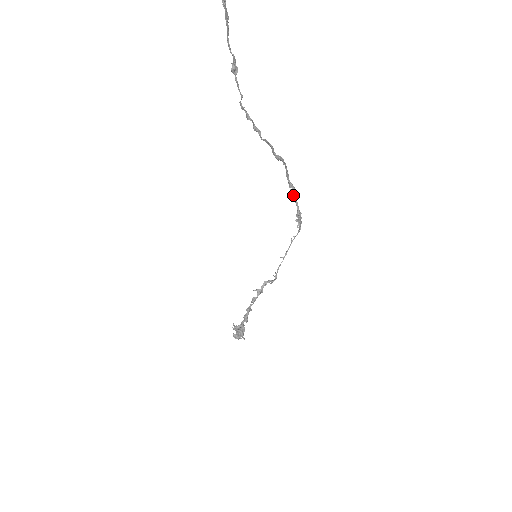
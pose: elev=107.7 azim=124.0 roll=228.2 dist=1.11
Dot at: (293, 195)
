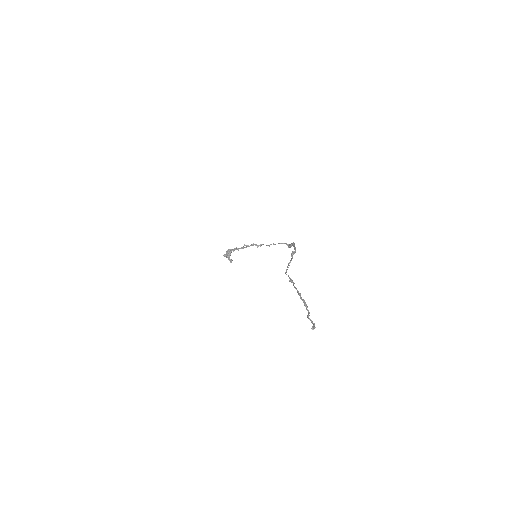
Dot at: occluded
